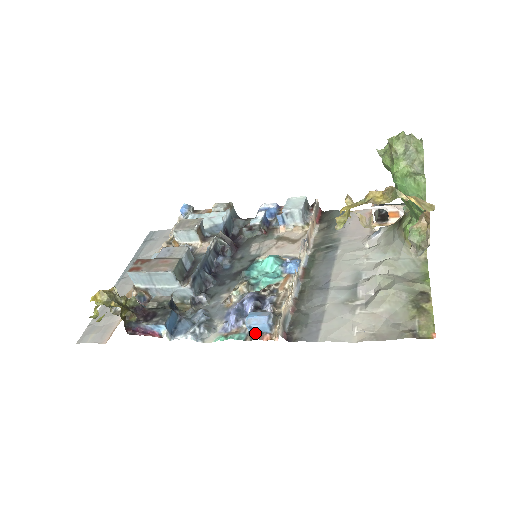
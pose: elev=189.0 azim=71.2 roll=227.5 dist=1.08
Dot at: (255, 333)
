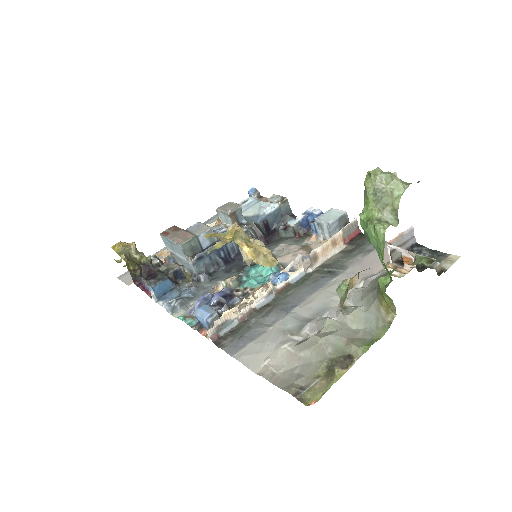
Dot at: (198, 324)
